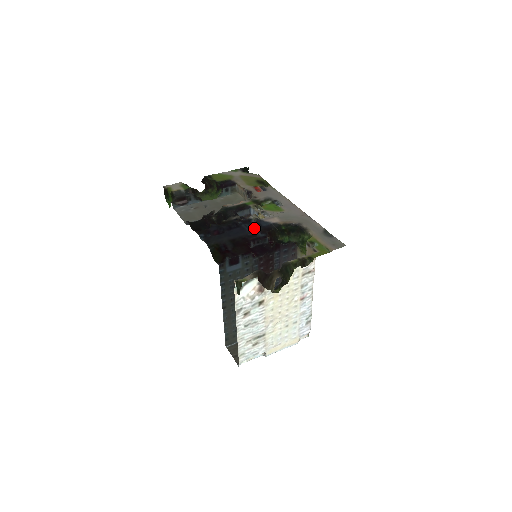
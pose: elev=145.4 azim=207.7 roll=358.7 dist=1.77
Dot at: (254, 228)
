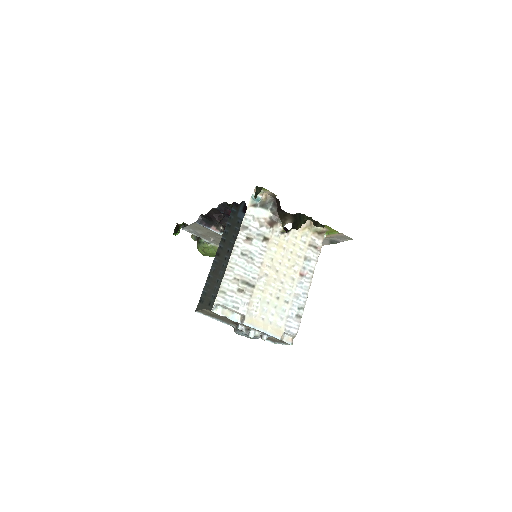
Dot at: occluded
